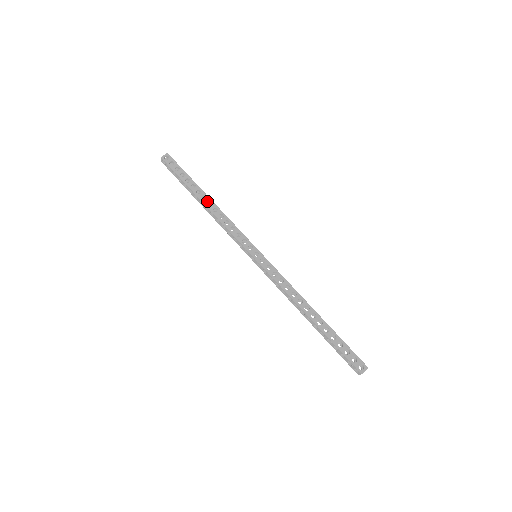
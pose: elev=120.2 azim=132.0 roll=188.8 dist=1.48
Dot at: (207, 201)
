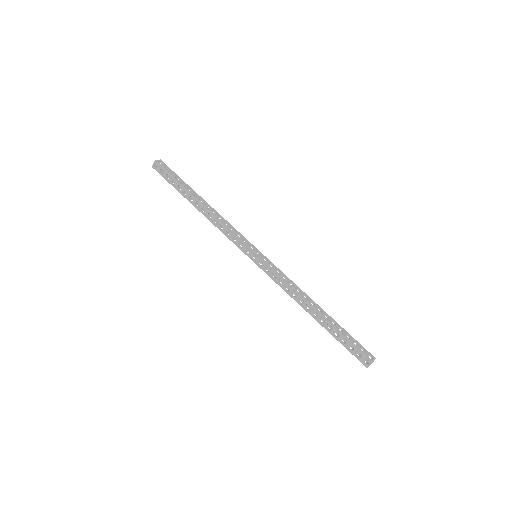
Dot at: (205, 203)
